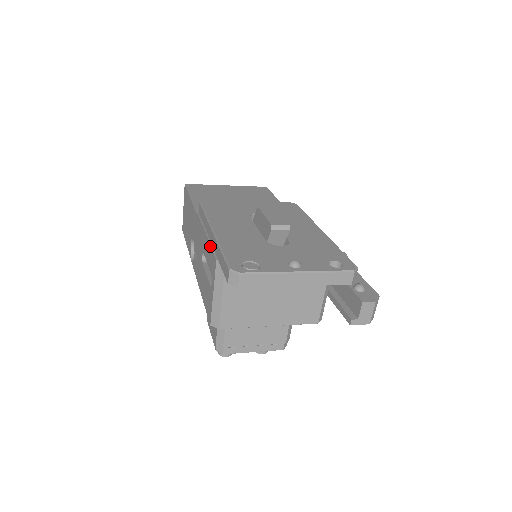
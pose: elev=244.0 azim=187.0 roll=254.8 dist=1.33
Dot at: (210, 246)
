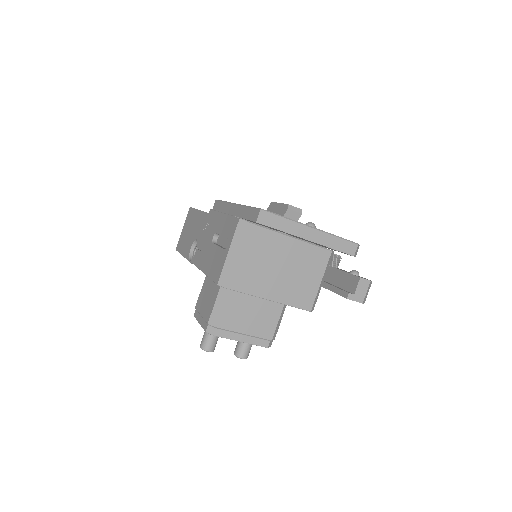
Dot at: (230, 216)
